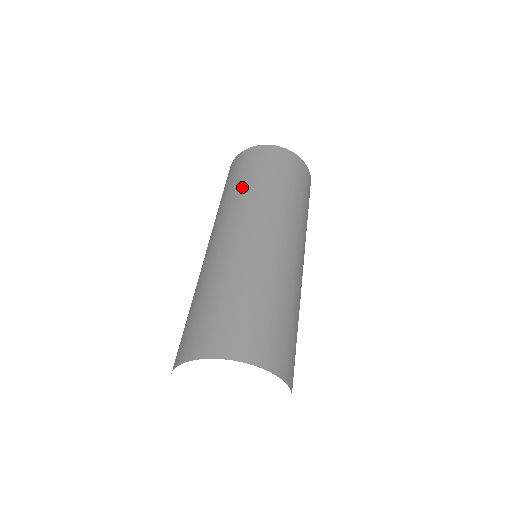
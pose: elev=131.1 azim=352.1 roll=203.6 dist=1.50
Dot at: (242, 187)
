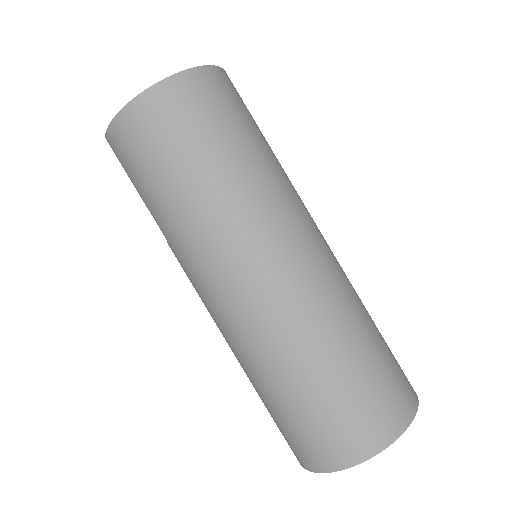
Dot at: (187, 201)
